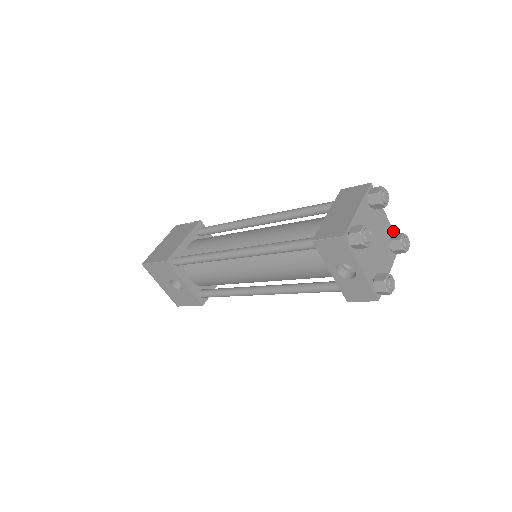
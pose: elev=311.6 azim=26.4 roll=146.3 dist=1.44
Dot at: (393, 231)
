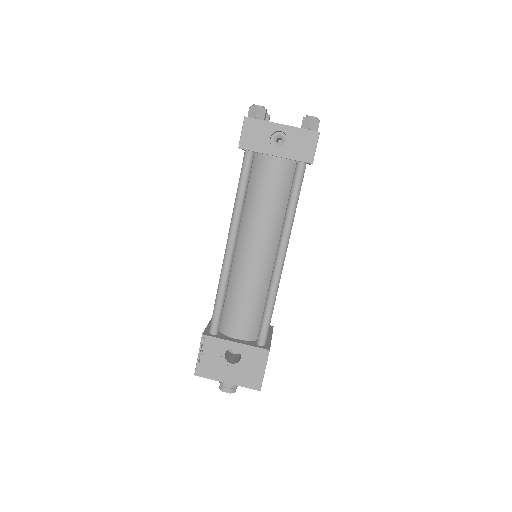
Dot at: occluded
